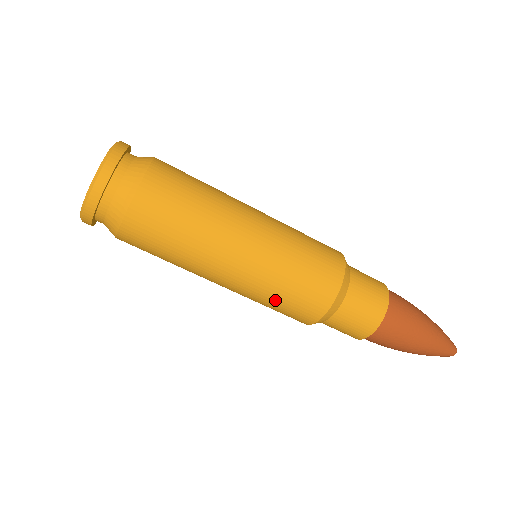
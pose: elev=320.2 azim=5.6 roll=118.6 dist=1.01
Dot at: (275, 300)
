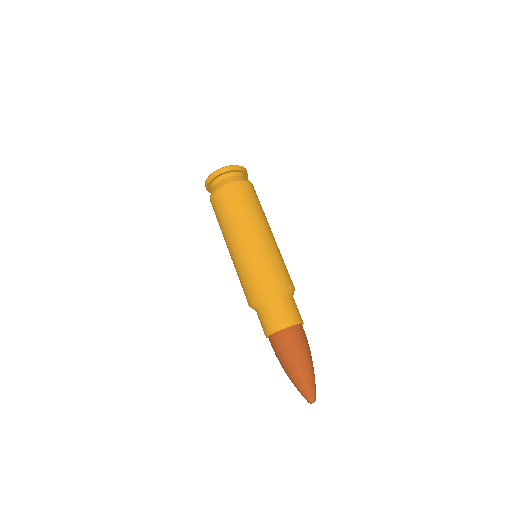
Dot at: (246, 272)
